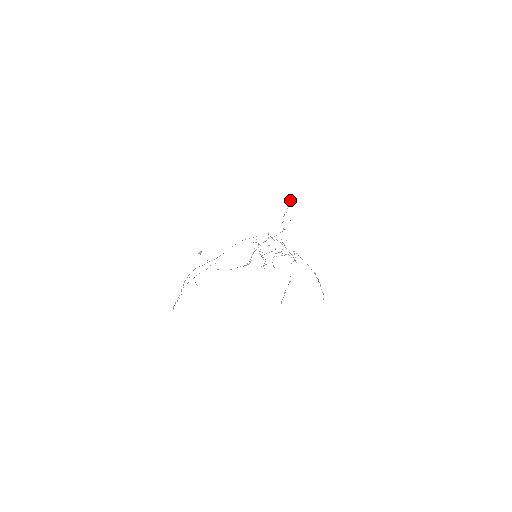
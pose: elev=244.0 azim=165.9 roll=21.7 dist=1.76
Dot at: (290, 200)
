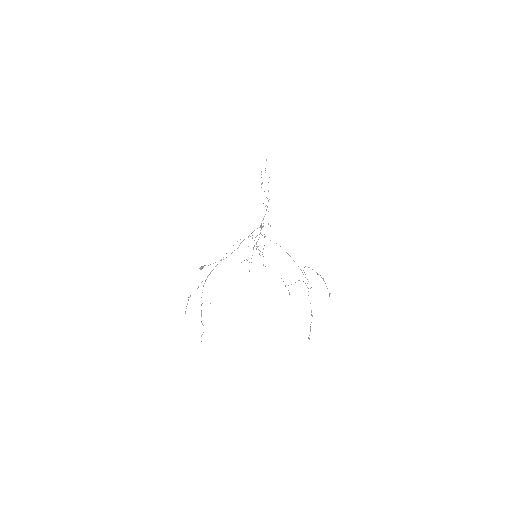
Dot at: occluded
